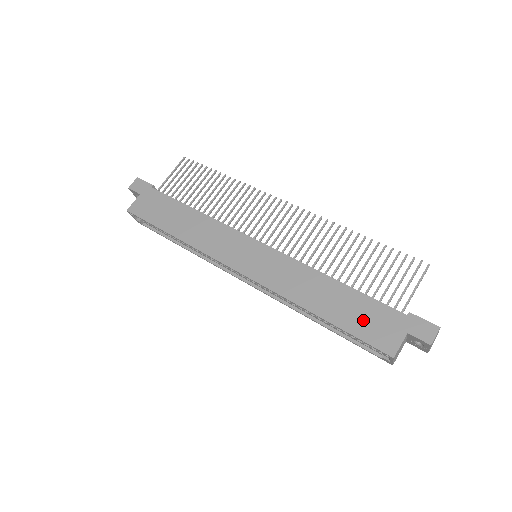
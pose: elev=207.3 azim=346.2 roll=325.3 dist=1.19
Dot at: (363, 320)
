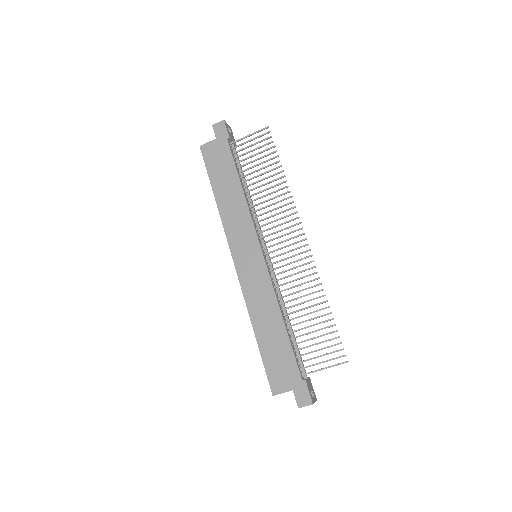
Dot at: (276, 360)
